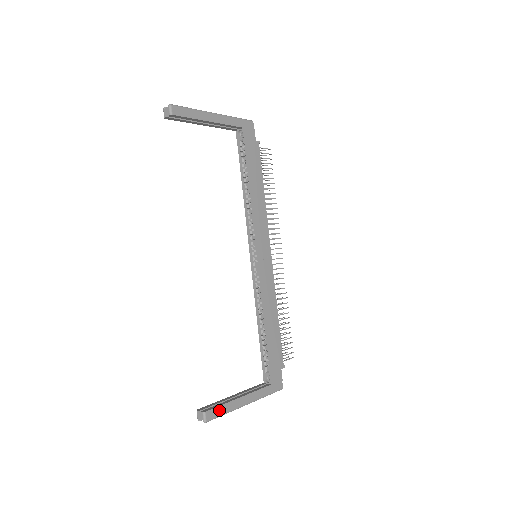
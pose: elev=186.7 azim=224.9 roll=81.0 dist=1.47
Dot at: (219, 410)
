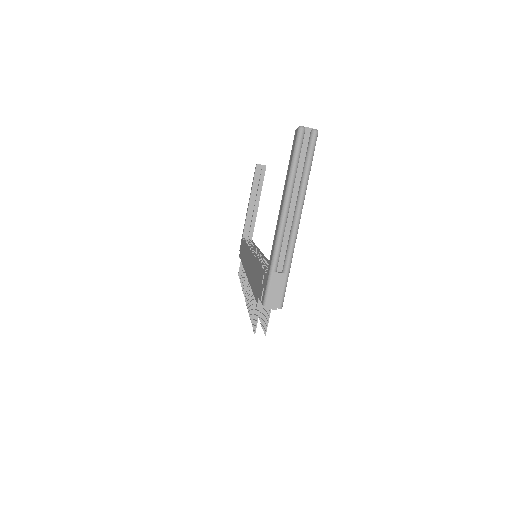
Dot at: occluded
